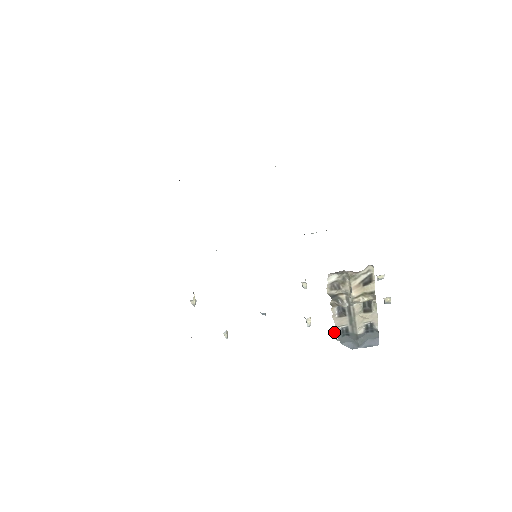
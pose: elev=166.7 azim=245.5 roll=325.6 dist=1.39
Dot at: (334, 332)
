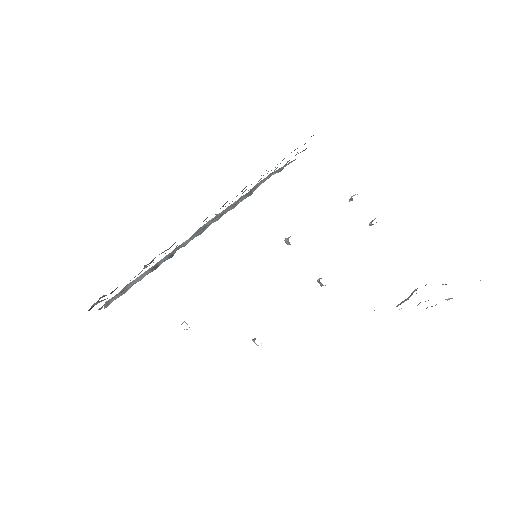
Dot at: occluded
